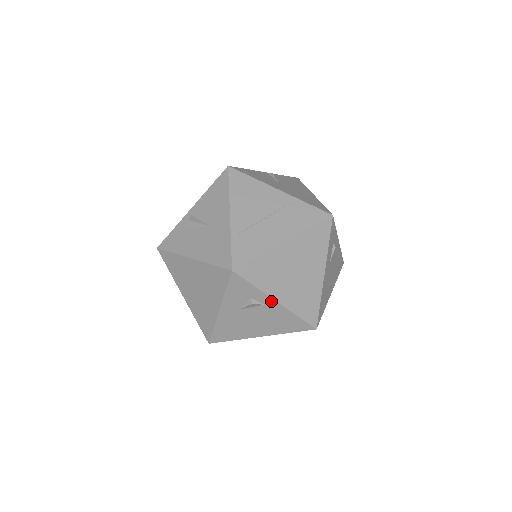
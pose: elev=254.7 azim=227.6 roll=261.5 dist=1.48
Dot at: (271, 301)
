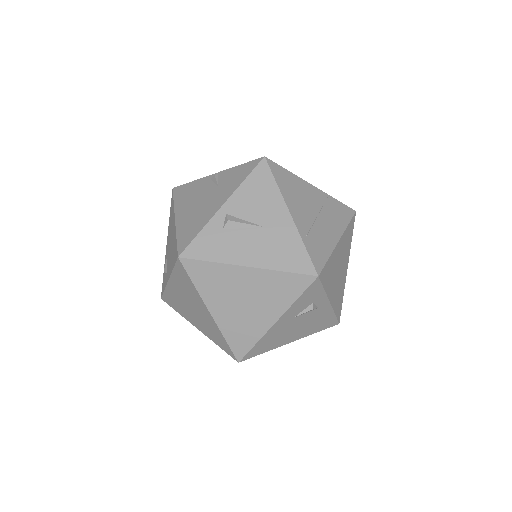
Dot at: (326, 303)
